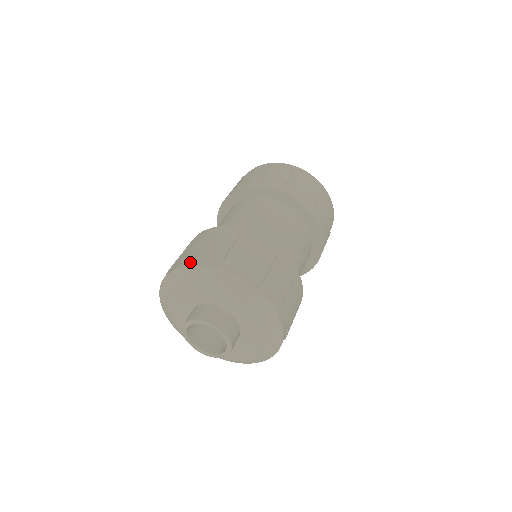
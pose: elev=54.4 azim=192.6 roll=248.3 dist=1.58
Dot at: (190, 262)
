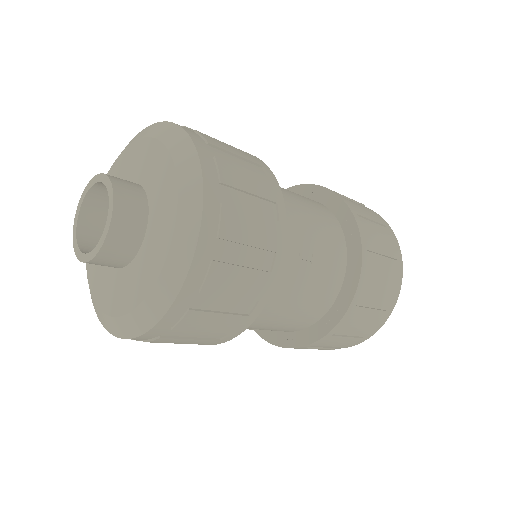
Dot at: occluded
